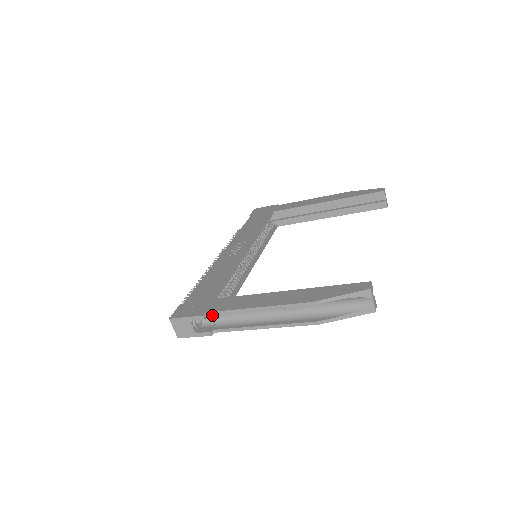
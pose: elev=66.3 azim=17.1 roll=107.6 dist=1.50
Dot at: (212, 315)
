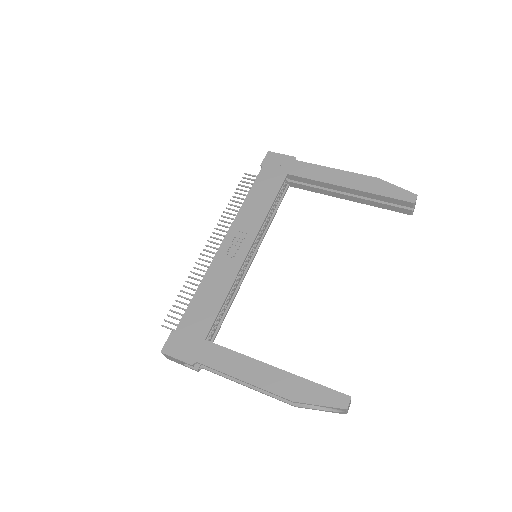
Dot at: occluded
